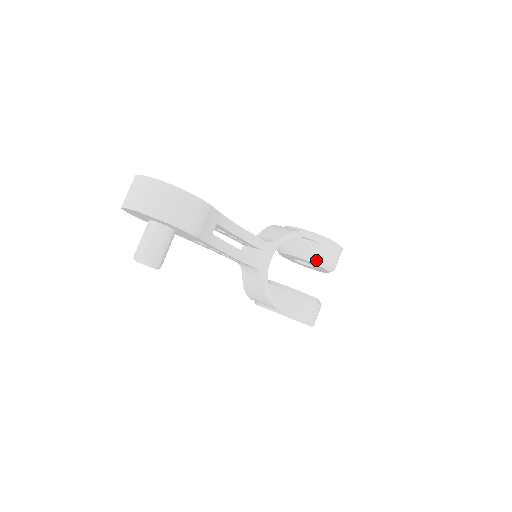
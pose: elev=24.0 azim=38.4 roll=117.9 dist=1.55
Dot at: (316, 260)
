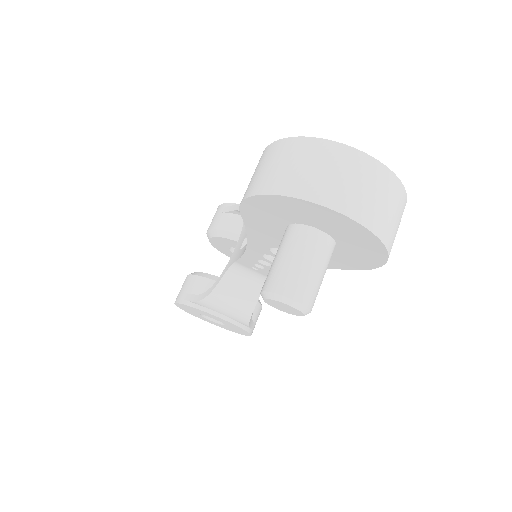
Dot at: occluded
